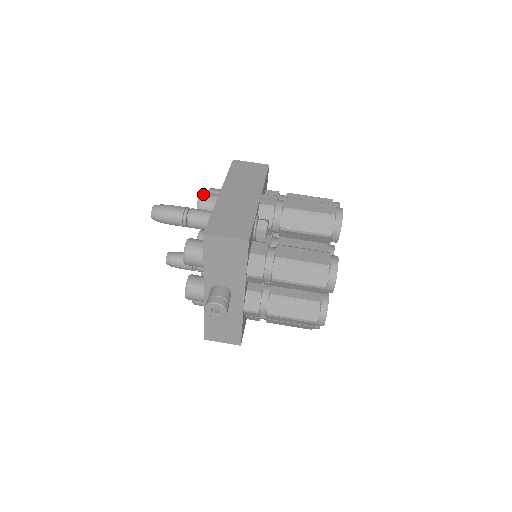
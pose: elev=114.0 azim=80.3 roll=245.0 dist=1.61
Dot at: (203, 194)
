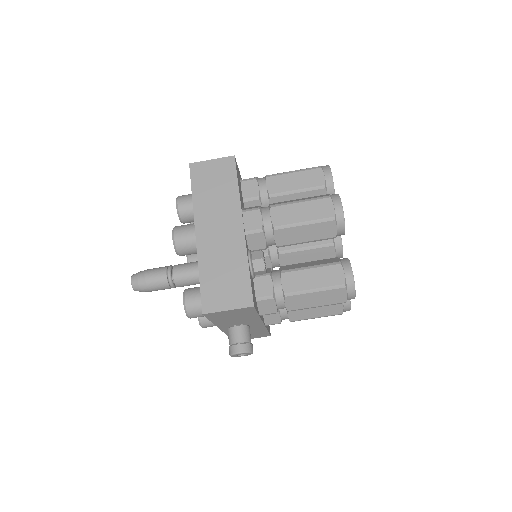
Dot at: (176, 235)
